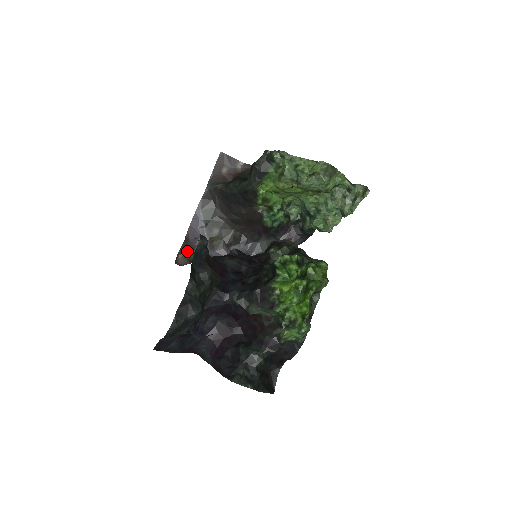
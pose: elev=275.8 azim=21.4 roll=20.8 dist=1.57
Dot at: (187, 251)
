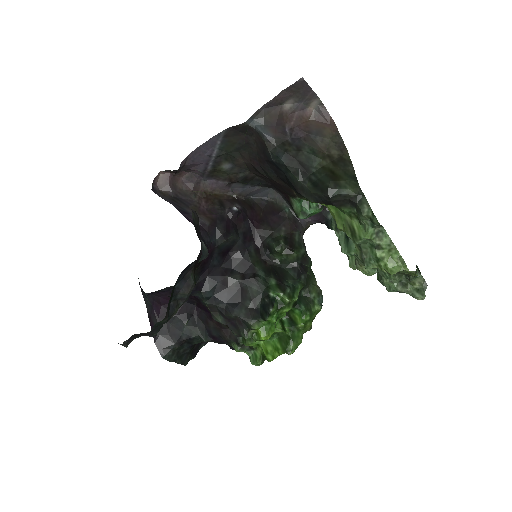
Dot at: (175, 172)
